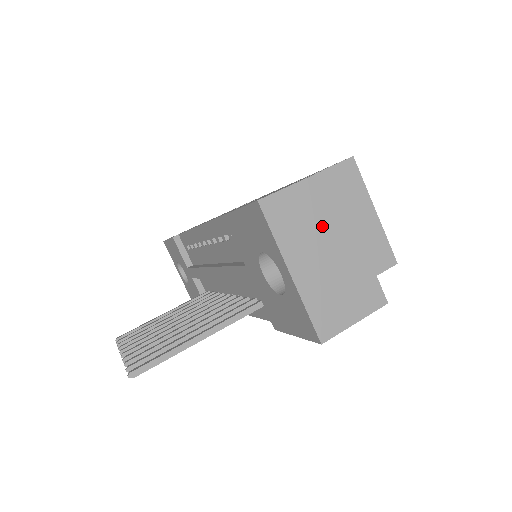
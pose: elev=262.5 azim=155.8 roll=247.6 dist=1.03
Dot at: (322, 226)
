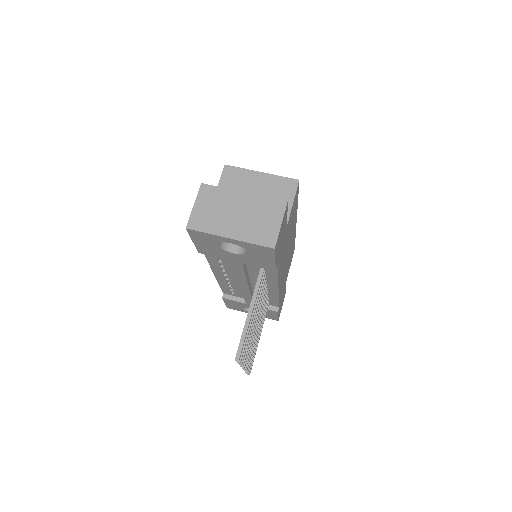
Dot at: (223, 207)
